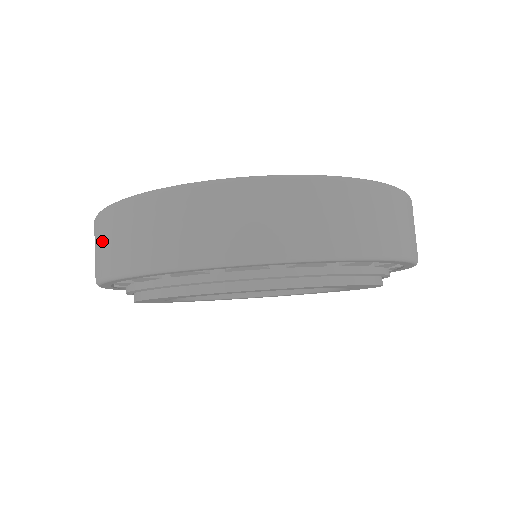
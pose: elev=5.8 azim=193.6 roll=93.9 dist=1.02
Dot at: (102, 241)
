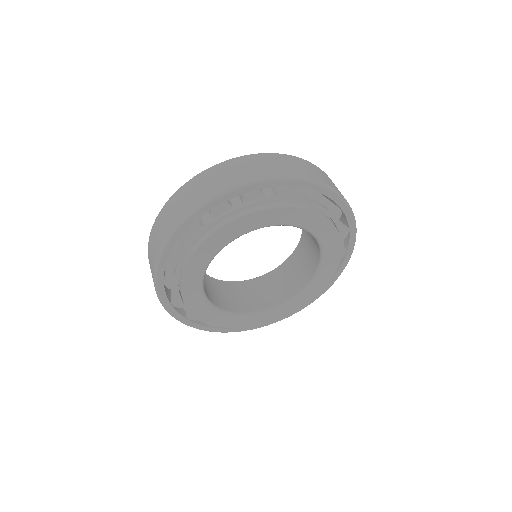
Dot at: (223, 174)
